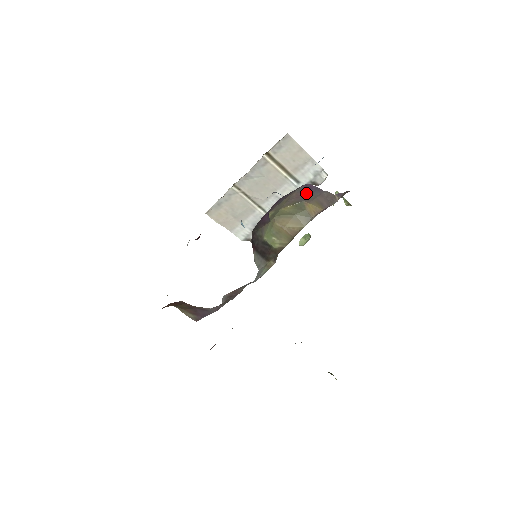
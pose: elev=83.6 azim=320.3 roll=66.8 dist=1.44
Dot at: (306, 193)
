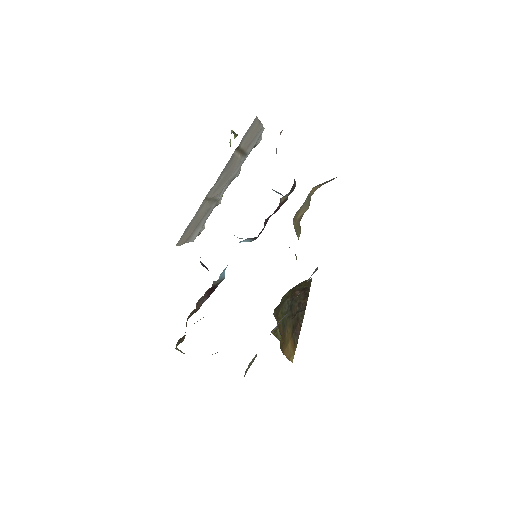
Dot at: occluded
